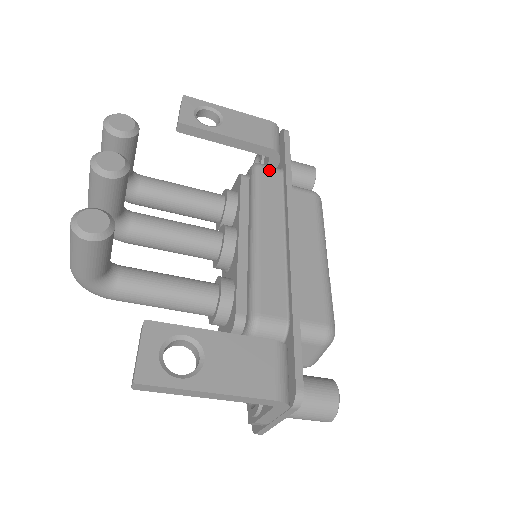
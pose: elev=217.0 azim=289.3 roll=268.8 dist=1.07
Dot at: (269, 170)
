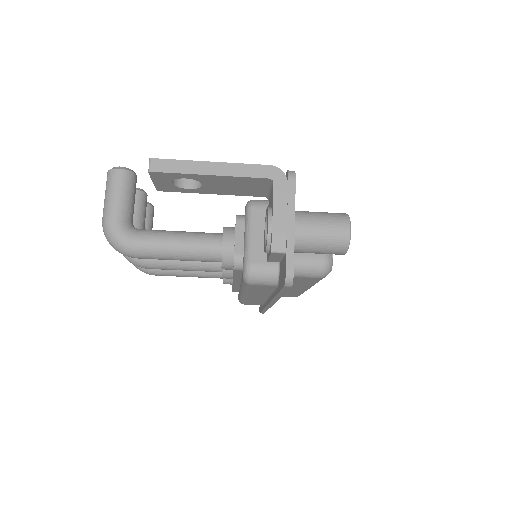
Dot at: occluded
